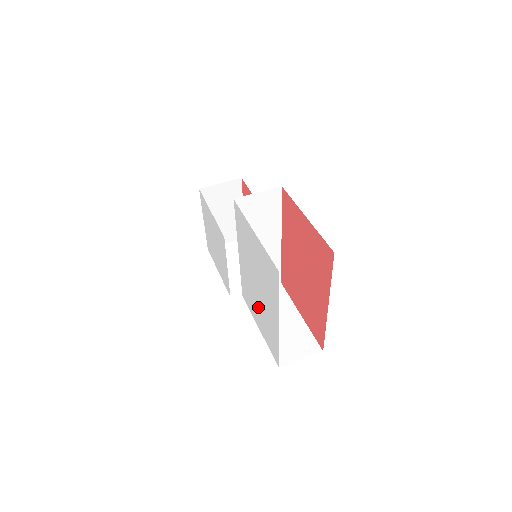
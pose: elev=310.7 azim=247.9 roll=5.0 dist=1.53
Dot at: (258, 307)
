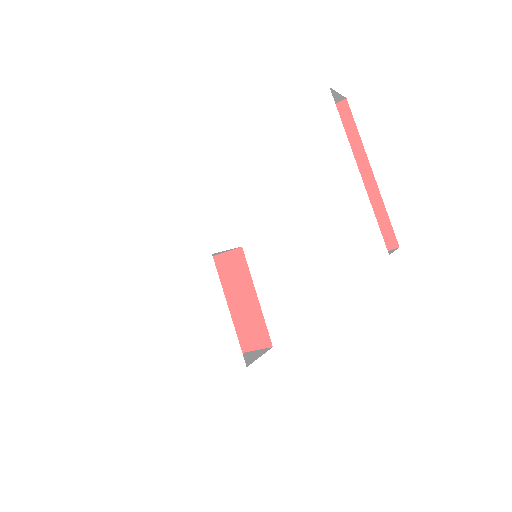
Dot at: (314, 230)
